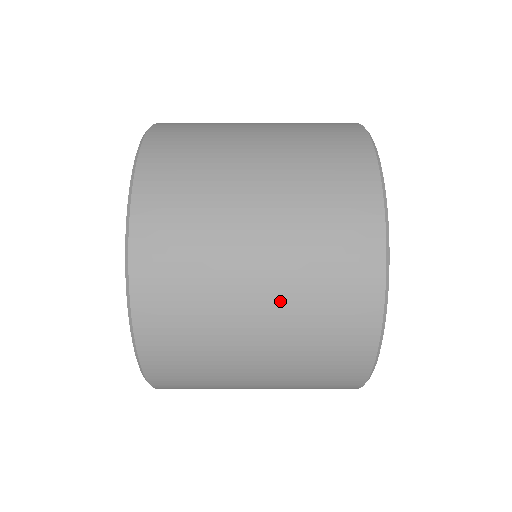
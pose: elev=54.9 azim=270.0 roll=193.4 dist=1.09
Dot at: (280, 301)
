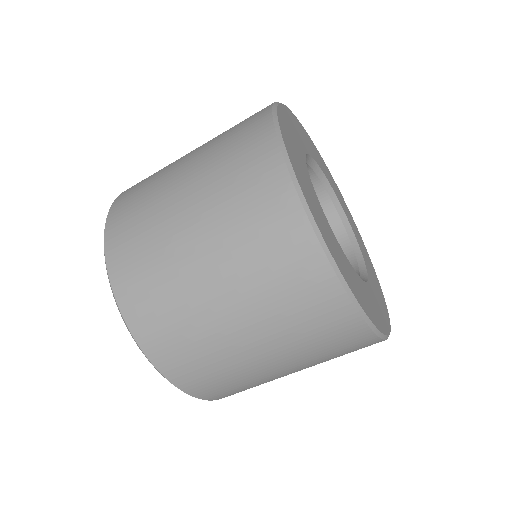
Dot at: (261, 328)
